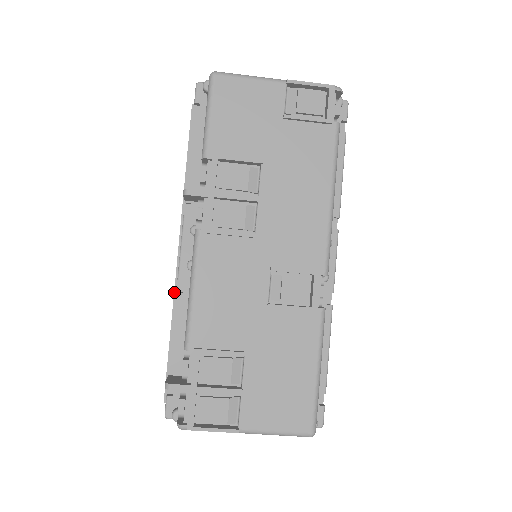
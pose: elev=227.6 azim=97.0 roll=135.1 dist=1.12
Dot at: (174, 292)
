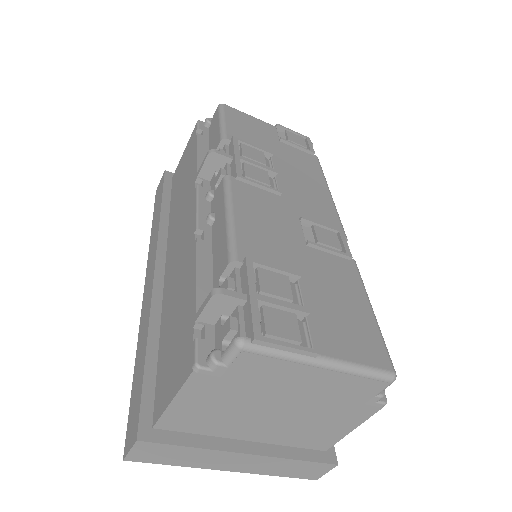
Dot at: (151, 304)
